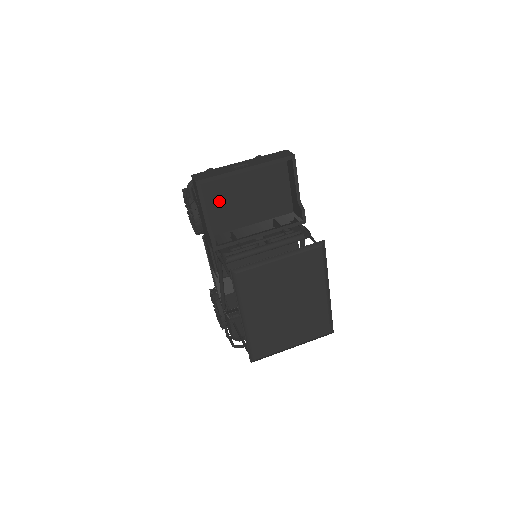
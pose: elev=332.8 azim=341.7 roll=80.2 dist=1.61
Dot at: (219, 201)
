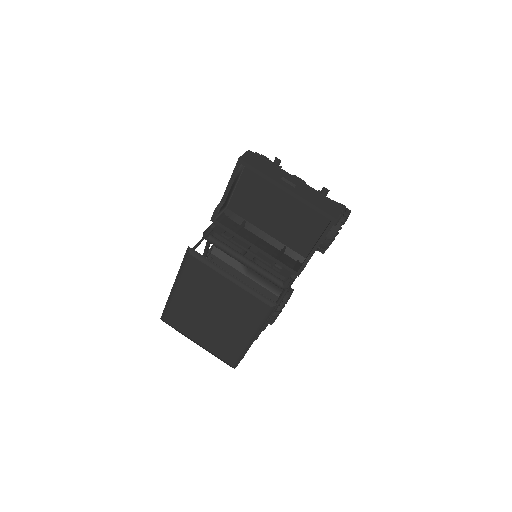
Dot at: (253, 190)
